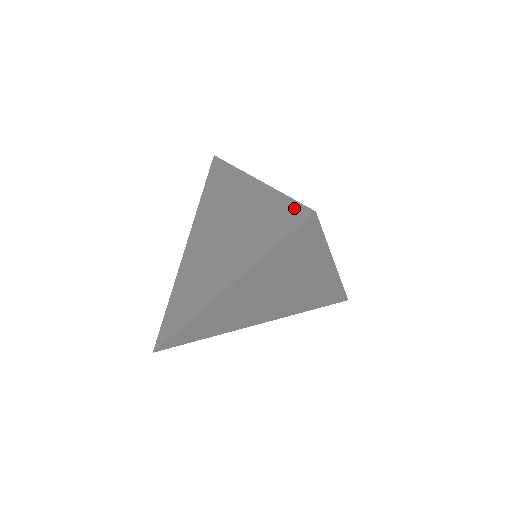
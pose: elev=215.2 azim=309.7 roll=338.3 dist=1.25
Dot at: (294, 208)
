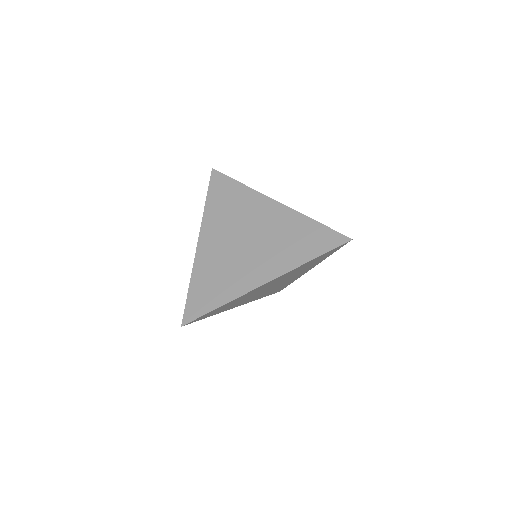
Dot at: (331, 233)
